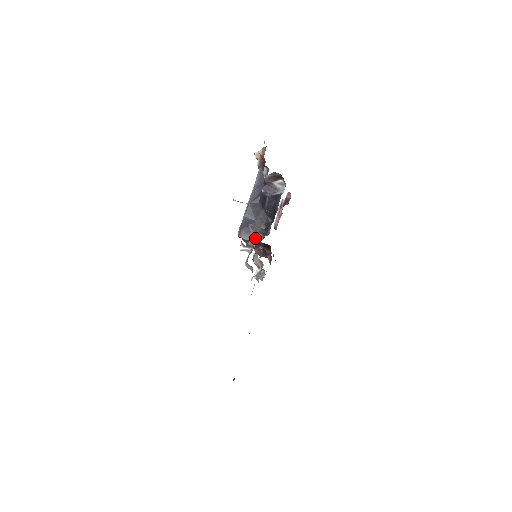
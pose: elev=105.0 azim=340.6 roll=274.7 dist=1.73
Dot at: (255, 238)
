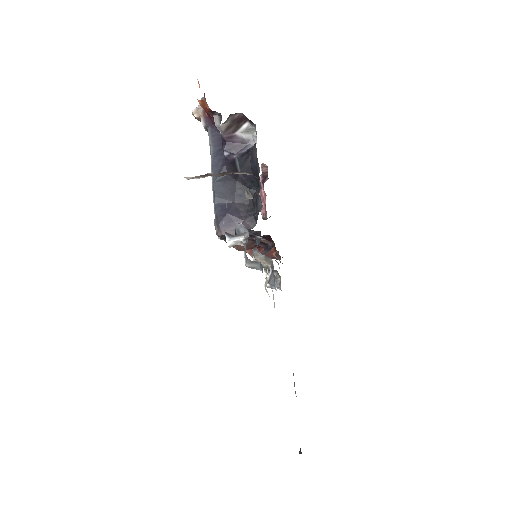
Dot at: occluded
